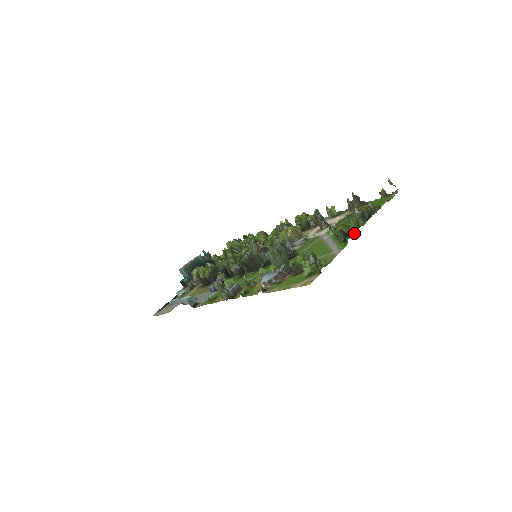
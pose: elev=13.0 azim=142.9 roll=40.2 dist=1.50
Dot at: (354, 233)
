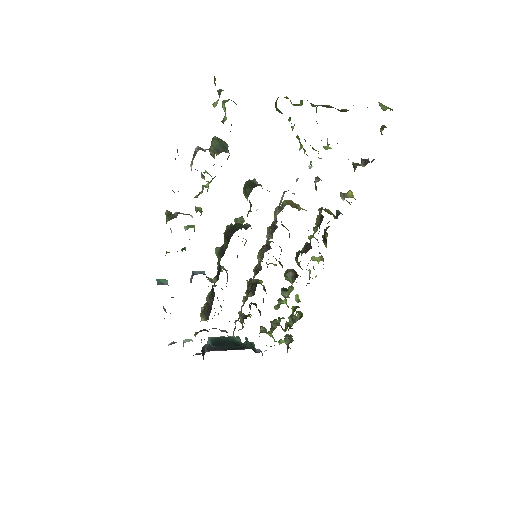
Dot at: occluded
